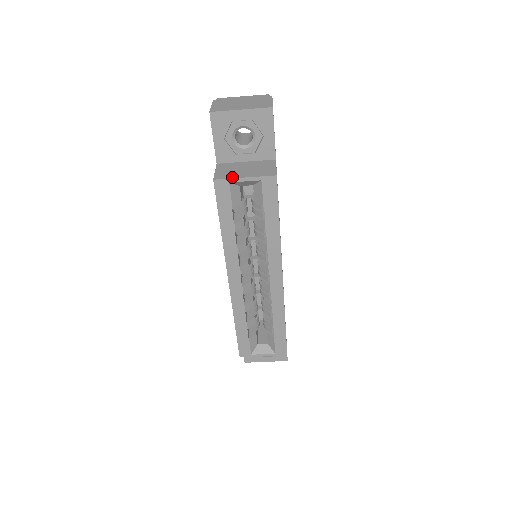
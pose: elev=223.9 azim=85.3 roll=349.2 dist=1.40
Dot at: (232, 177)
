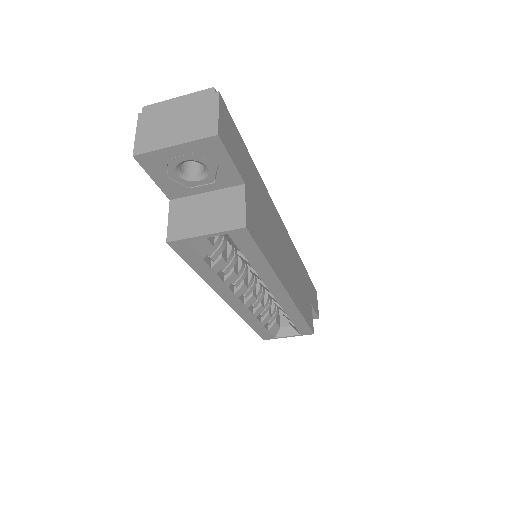
Dot at: (189, 235)
